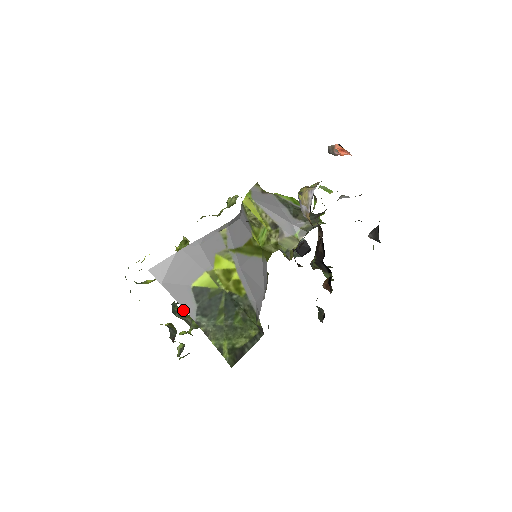
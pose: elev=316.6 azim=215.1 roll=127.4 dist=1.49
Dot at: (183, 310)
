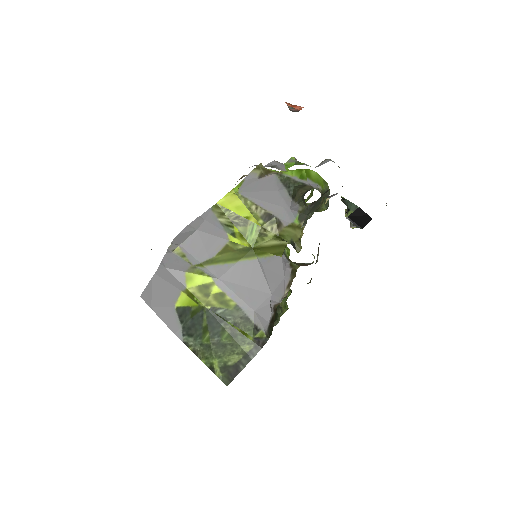
Dot at: occluded
